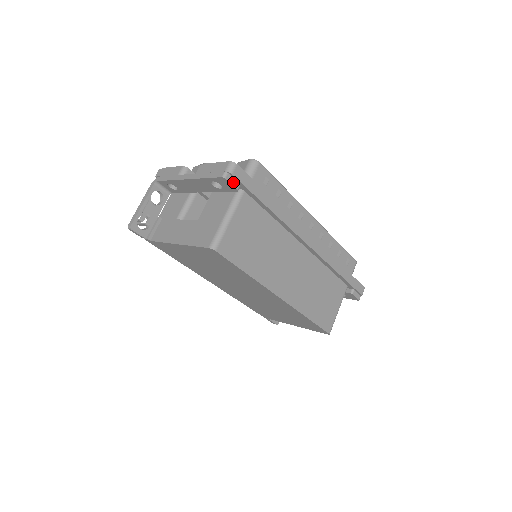
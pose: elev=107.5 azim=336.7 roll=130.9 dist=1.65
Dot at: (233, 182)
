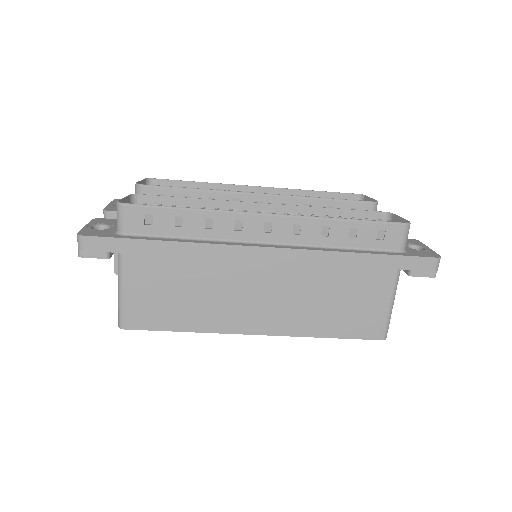
Dot at: (94, 254)
